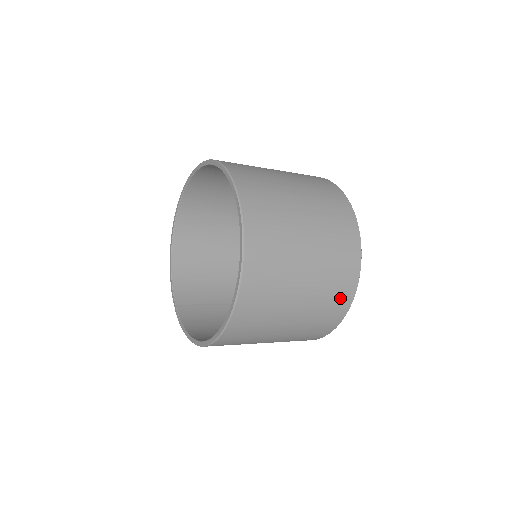
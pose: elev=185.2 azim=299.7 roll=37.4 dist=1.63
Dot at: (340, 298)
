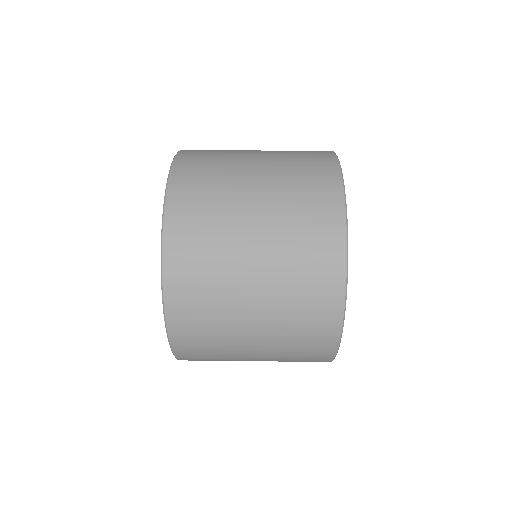
Dot at: (314, 353)
